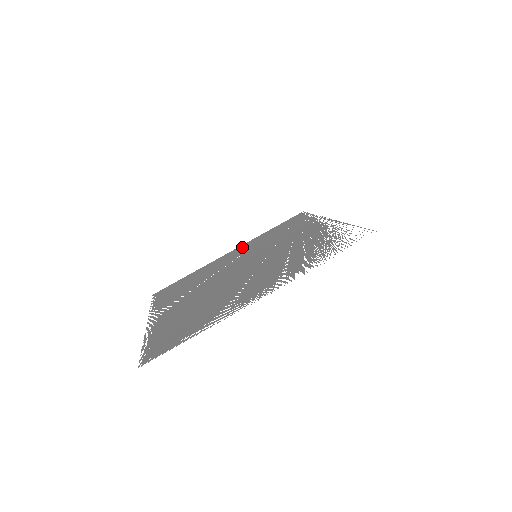
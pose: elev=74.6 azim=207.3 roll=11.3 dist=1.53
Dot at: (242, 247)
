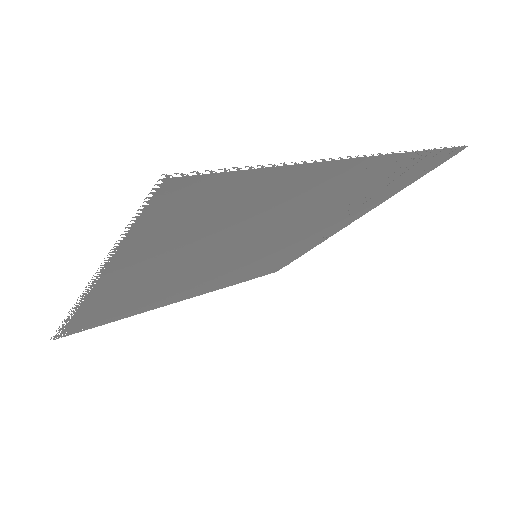
Dot at: (207, 289)
